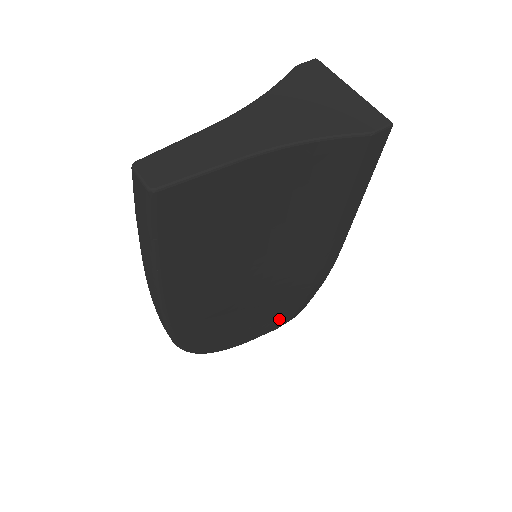
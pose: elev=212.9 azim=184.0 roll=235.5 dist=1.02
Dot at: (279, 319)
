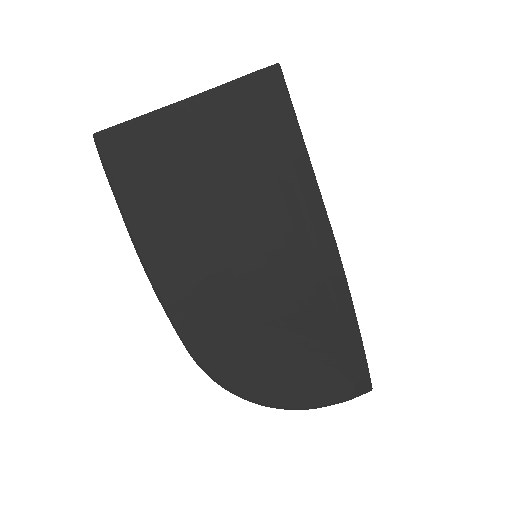
Dot at: (338, 371)
